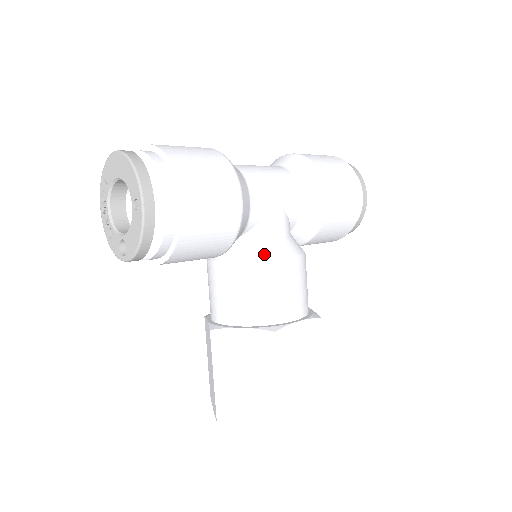
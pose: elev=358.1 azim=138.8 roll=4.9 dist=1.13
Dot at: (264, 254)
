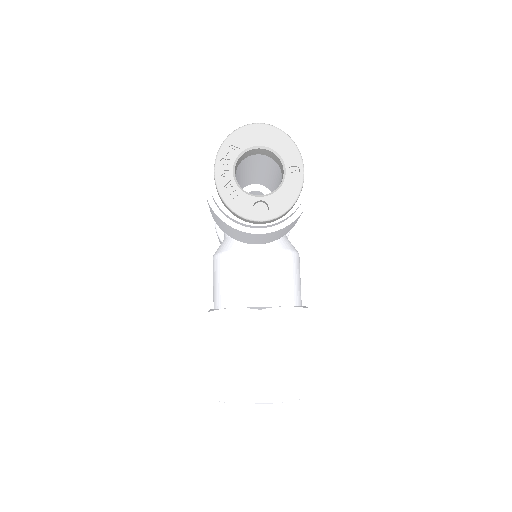
Dot at: (292, 247)
